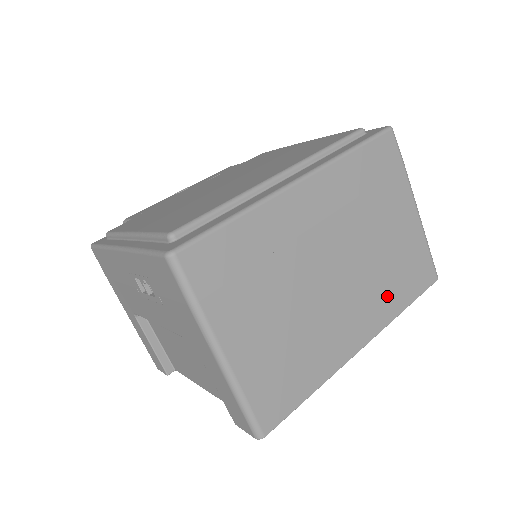
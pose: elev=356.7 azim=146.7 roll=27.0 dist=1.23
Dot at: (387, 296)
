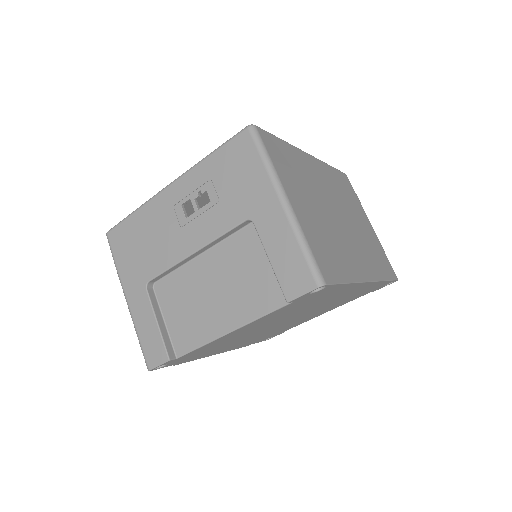
Dot at: (373, 261)
